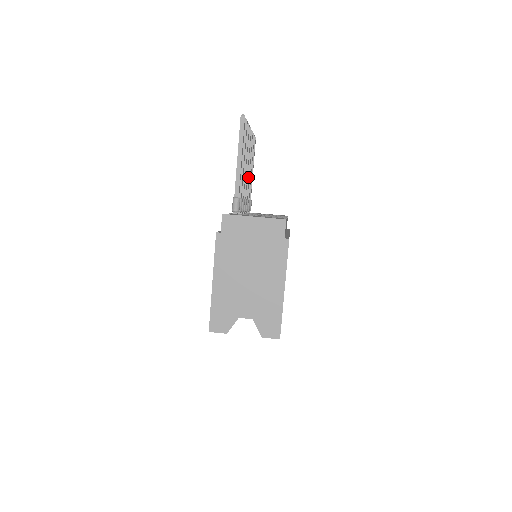
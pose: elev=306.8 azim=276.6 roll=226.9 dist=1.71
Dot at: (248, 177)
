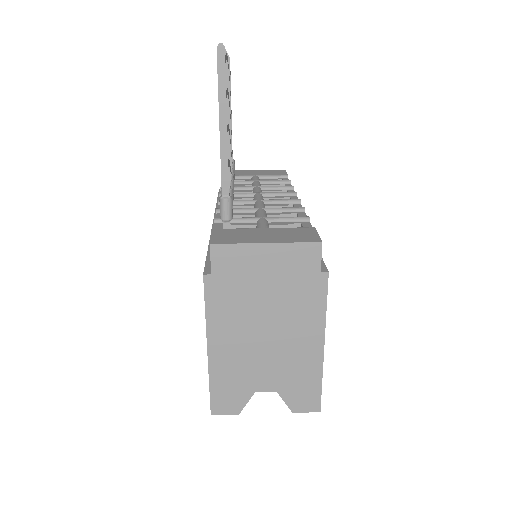
Dot at: occluded
